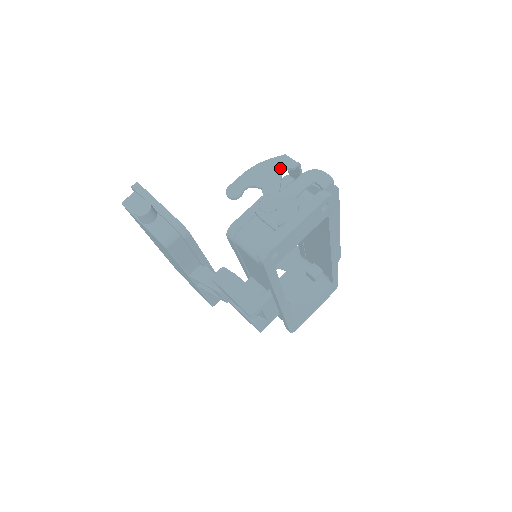
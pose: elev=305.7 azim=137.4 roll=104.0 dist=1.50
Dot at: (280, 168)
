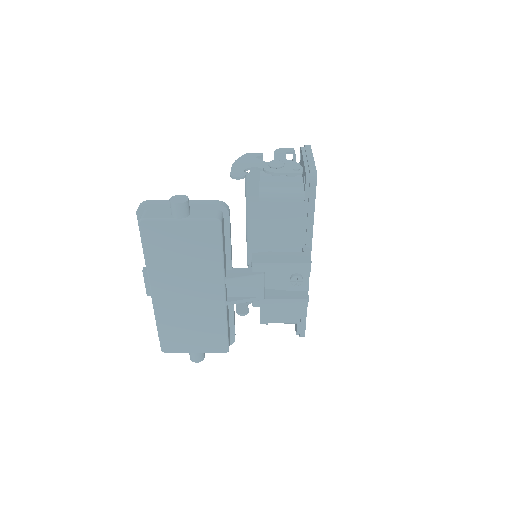
Dot at: (254, 157)
